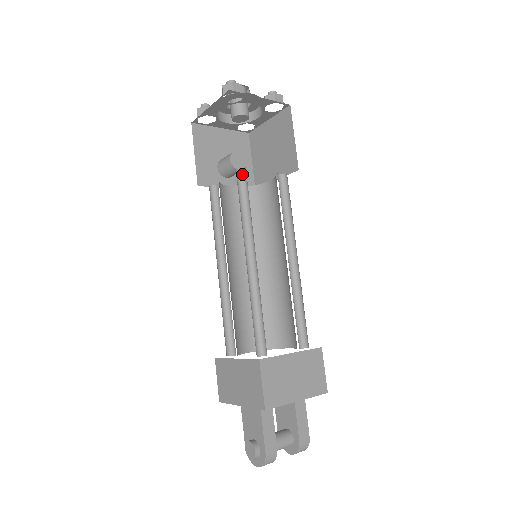
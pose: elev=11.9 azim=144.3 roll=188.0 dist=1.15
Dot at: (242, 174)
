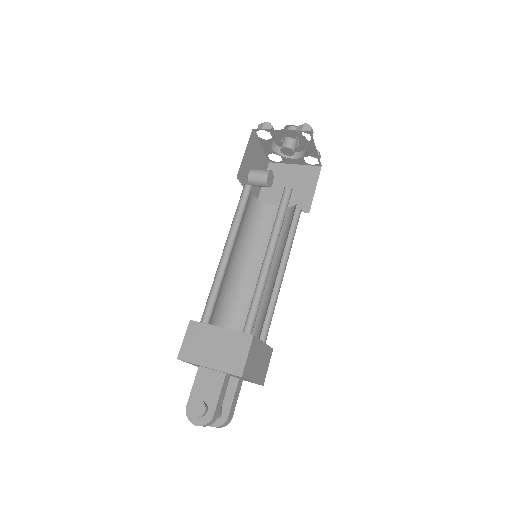
Dot at: (286, 192)
